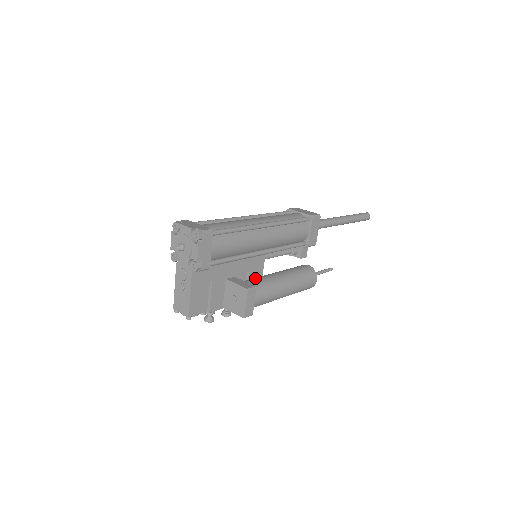
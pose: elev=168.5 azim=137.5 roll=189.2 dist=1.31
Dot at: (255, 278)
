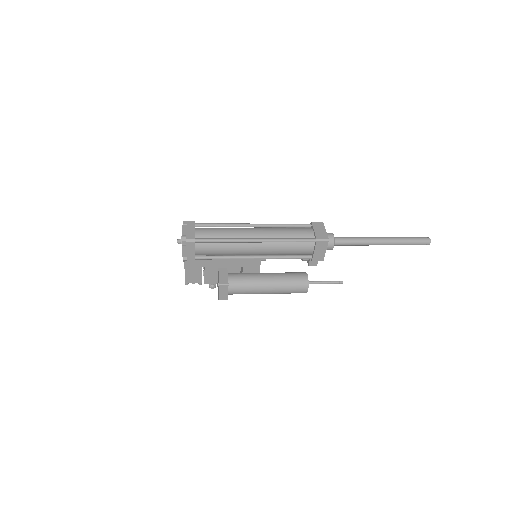
Dot at: (242, 274)
